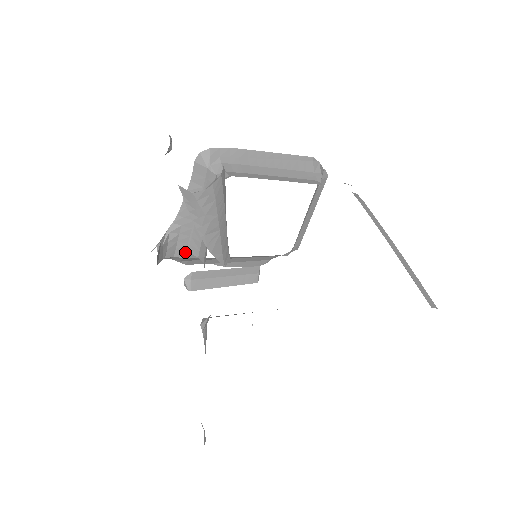
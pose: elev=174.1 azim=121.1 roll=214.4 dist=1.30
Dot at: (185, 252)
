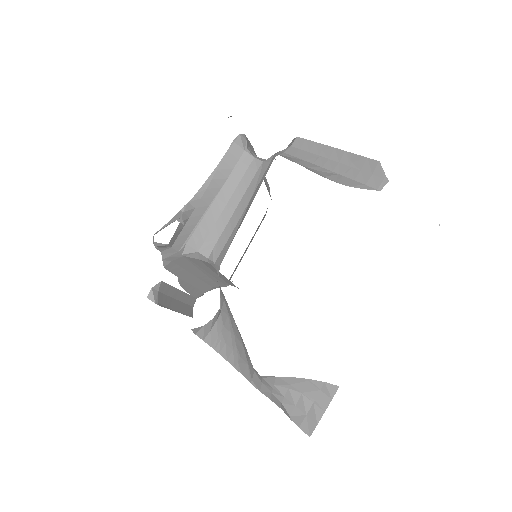
Dot at: (183, 244)
